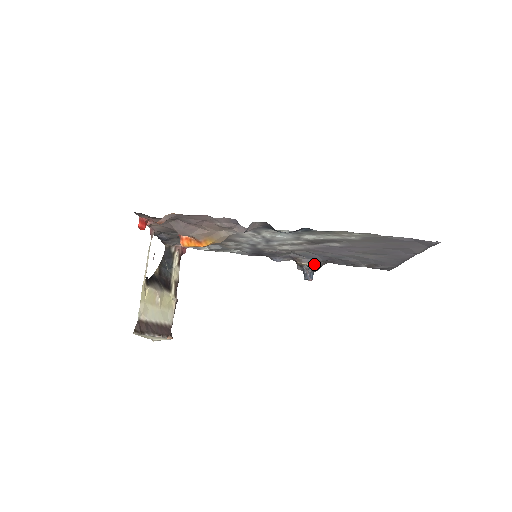
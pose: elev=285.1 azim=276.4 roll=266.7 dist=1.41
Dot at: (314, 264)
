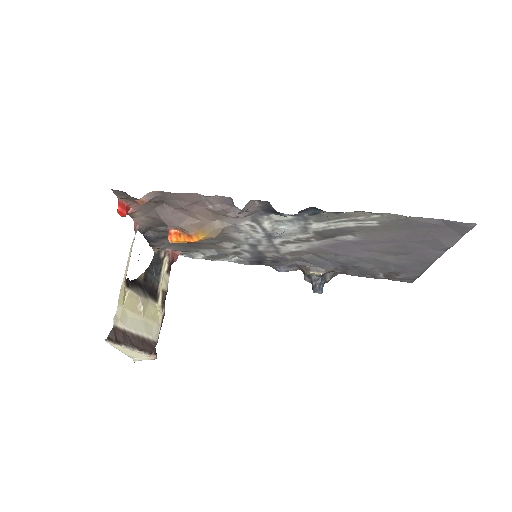
Dot at: (324, 274)
